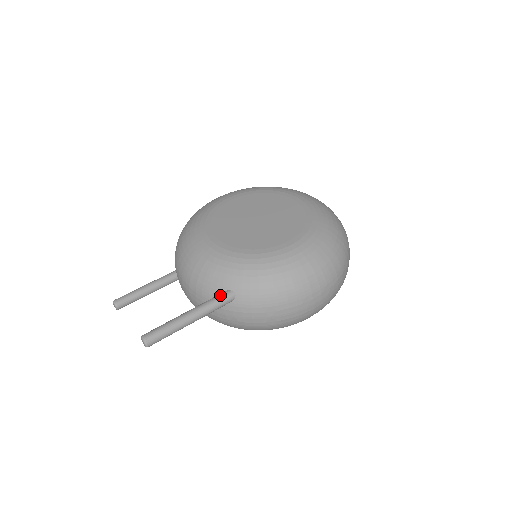
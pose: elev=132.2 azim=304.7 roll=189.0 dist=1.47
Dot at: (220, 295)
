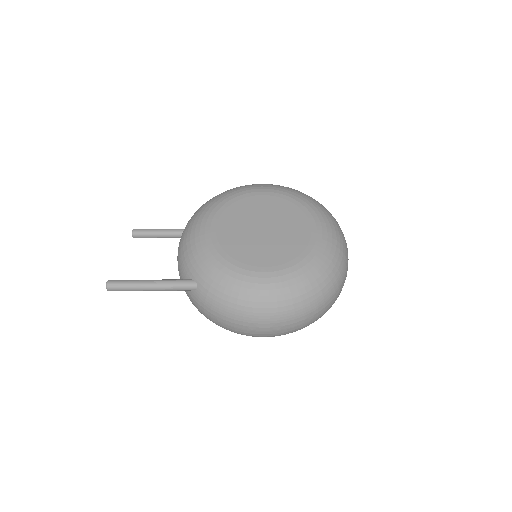
Dot at: (184, 281)
